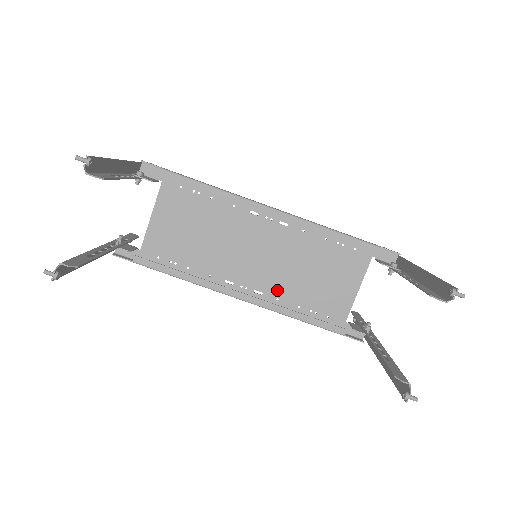
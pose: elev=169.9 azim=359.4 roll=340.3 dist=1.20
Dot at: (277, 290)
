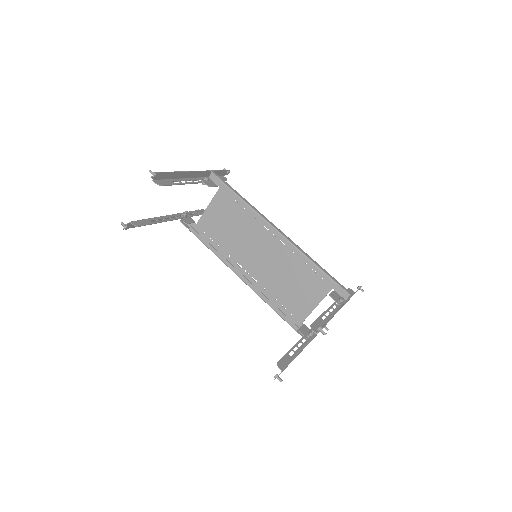
Dot at: (266, 283)
